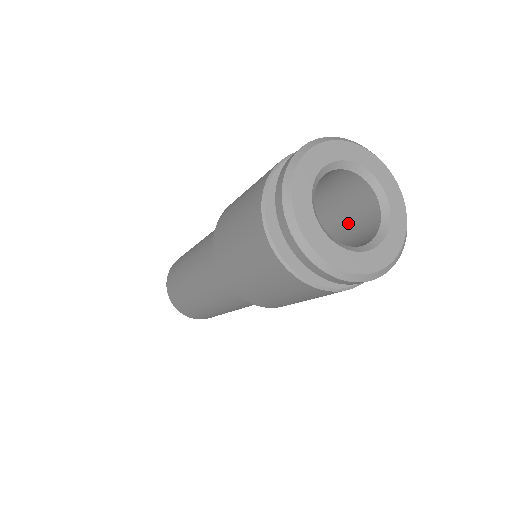
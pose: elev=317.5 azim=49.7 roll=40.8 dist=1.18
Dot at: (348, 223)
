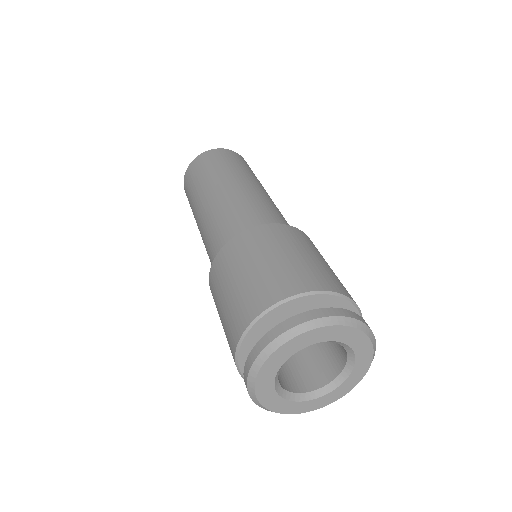
Dot at: occluded
